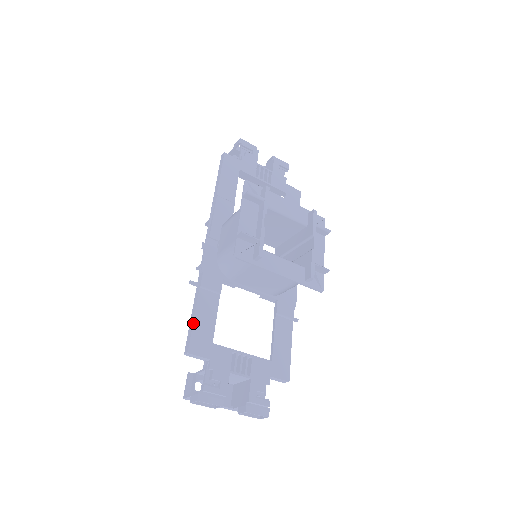
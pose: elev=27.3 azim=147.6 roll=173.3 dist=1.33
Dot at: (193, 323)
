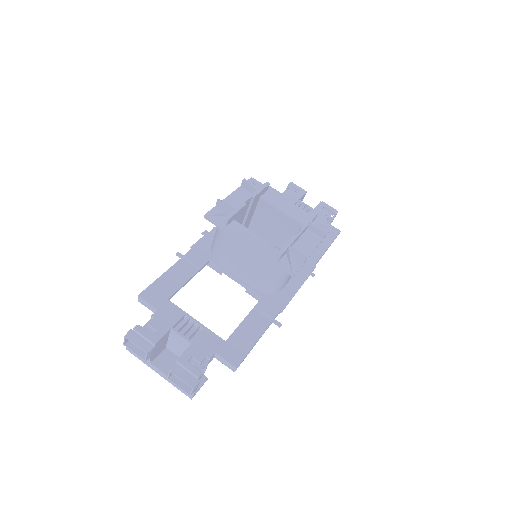
Dot at: (158, 278)
